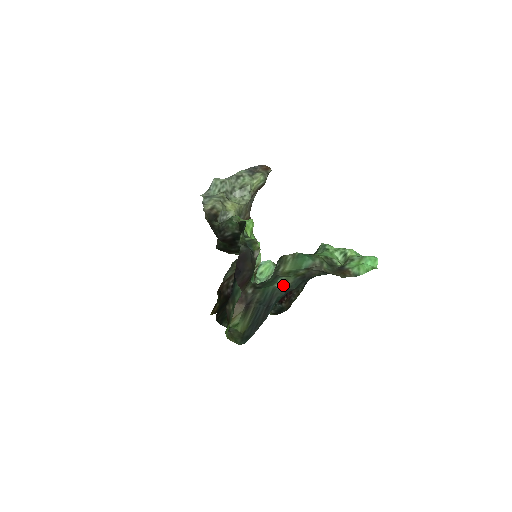
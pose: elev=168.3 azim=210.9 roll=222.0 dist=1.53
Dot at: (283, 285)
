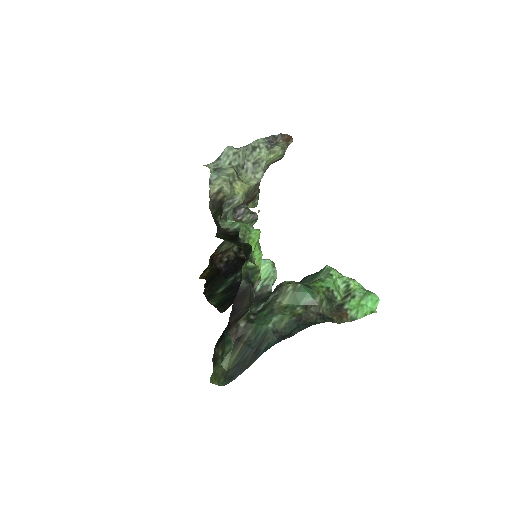
Dot at: (277, 325)
